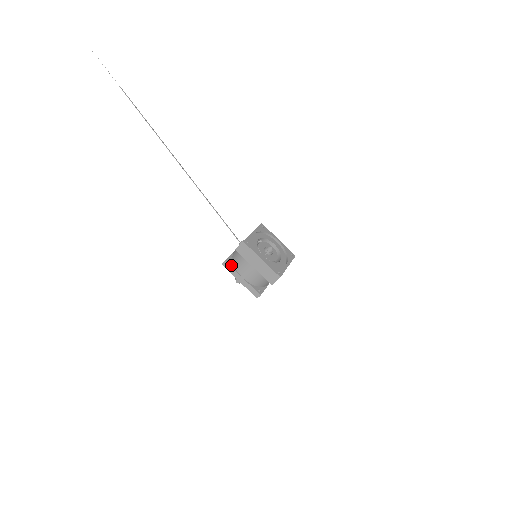
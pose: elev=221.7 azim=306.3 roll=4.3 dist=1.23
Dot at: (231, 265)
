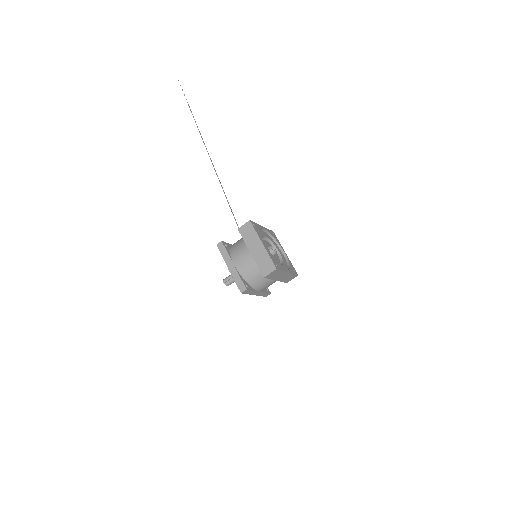
Dot at: (226, 248)
